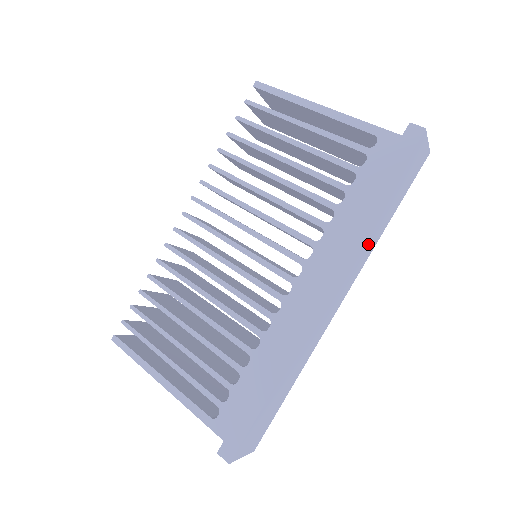
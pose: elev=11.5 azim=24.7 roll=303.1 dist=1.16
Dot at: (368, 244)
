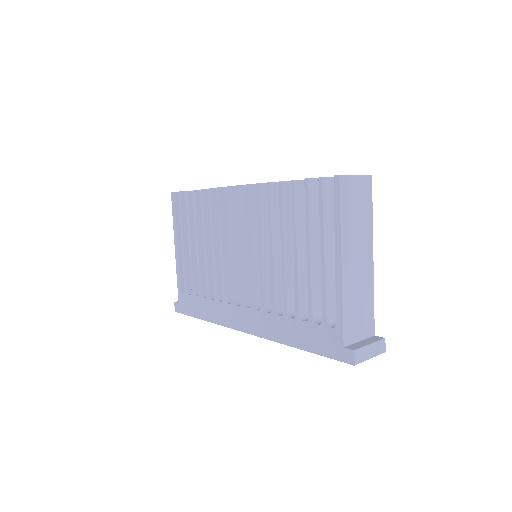
Dot at: occluded
